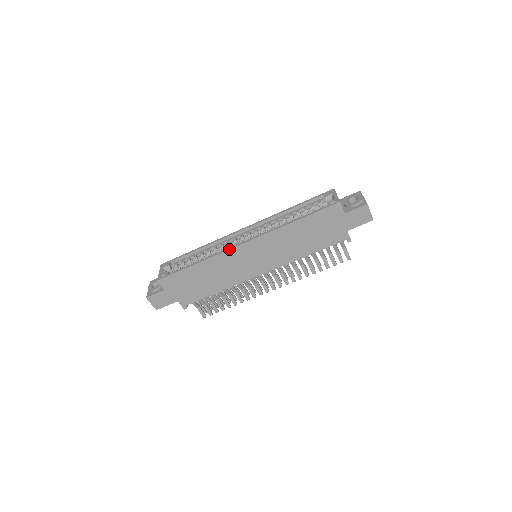
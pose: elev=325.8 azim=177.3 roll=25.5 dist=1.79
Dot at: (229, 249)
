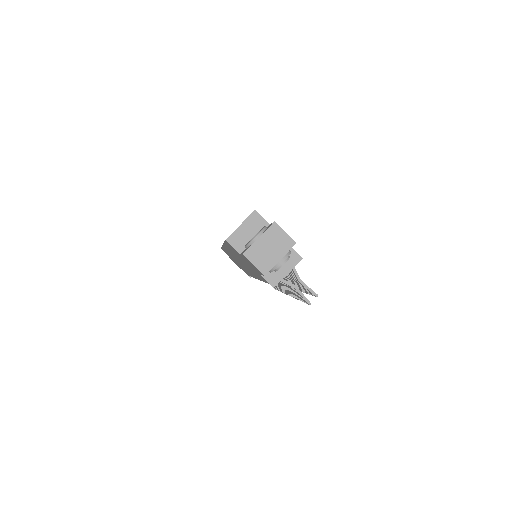
Dot at: occluded
